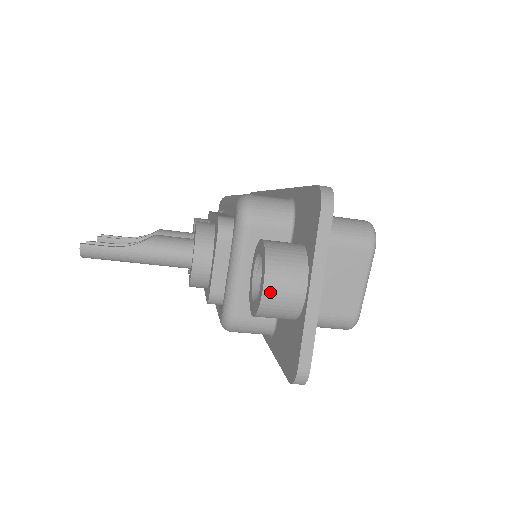
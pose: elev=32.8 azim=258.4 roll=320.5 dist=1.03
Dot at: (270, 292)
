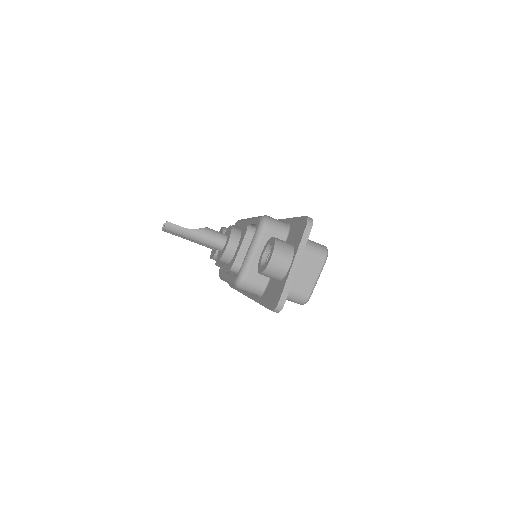
Dot at: (274, 260)
